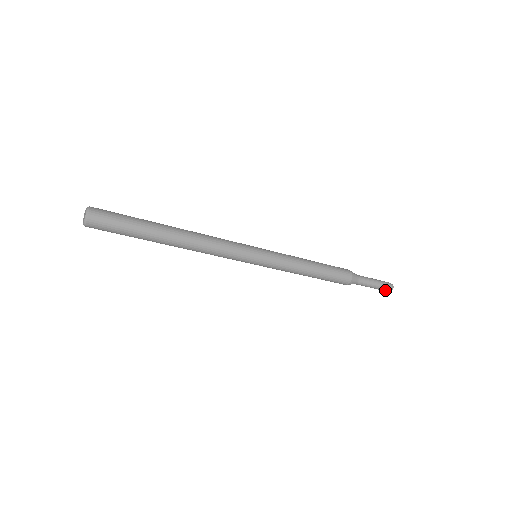
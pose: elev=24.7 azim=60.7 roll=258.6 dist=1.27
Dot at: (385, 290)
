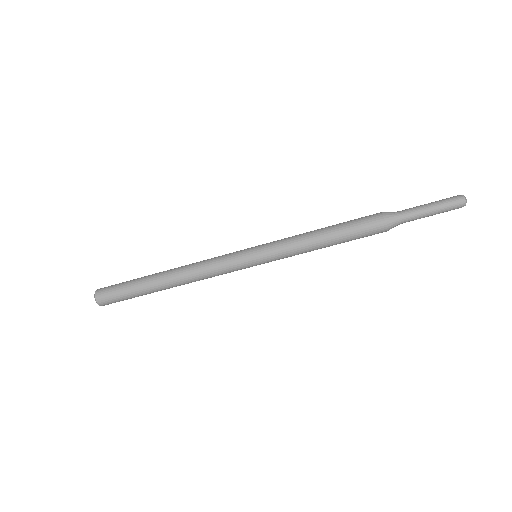
Dot at: (453, 209)
